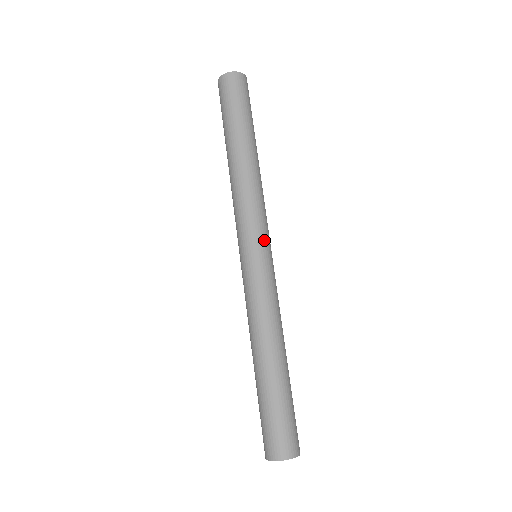
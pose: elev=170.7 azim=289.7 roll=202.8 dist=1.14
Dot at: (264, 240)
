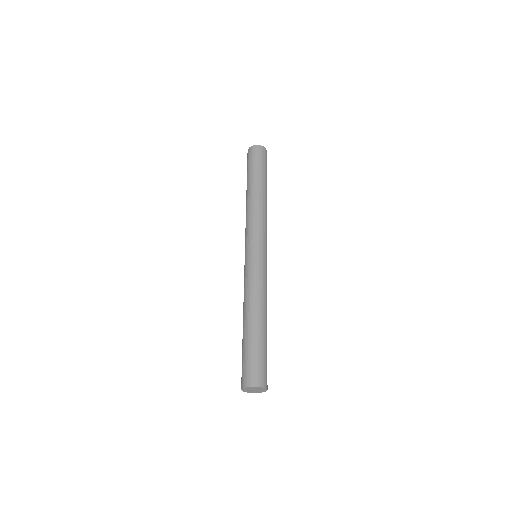
Dot at: (258, 243)
